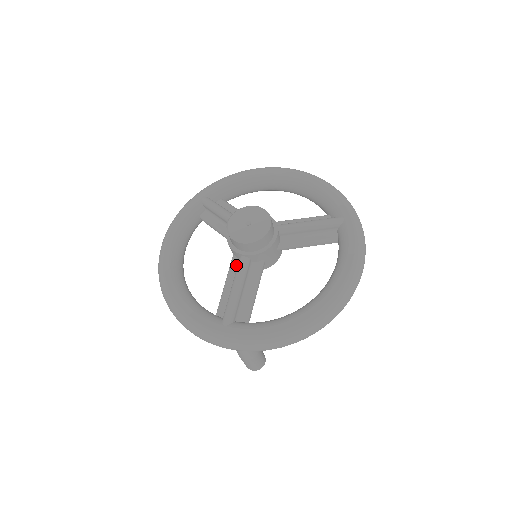
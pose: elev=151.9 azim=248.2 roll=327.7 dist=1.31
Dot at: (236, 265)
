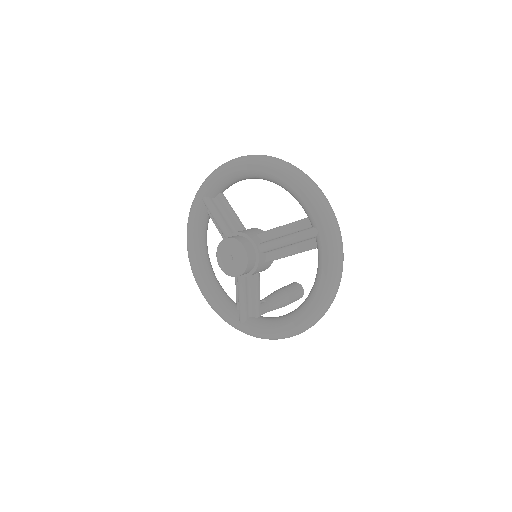
Dot at: occluded
